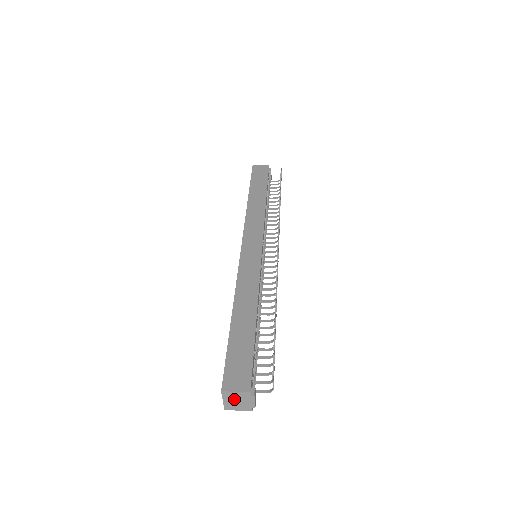
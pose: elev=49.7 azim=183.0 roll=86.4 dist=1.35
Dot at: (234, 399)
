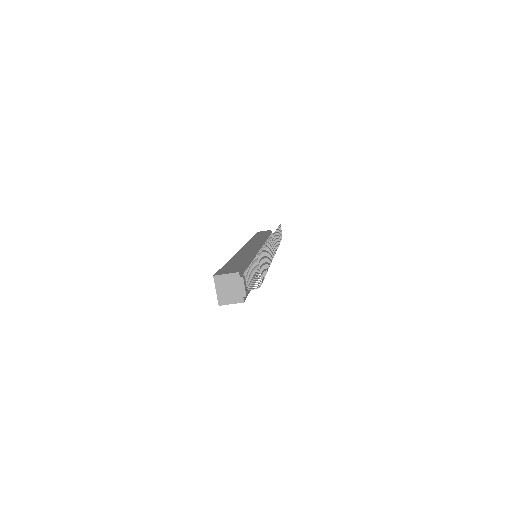
Dot at: (226, 286)
